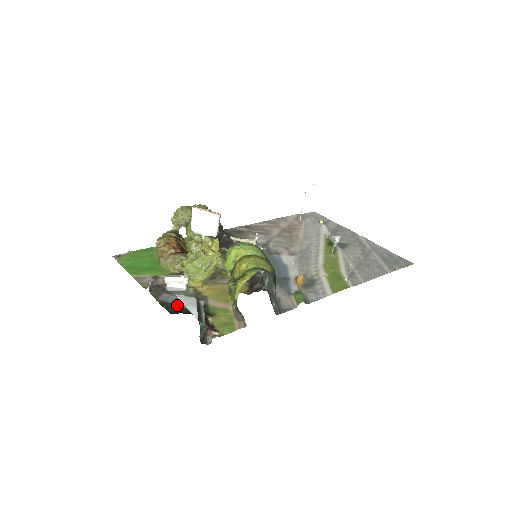
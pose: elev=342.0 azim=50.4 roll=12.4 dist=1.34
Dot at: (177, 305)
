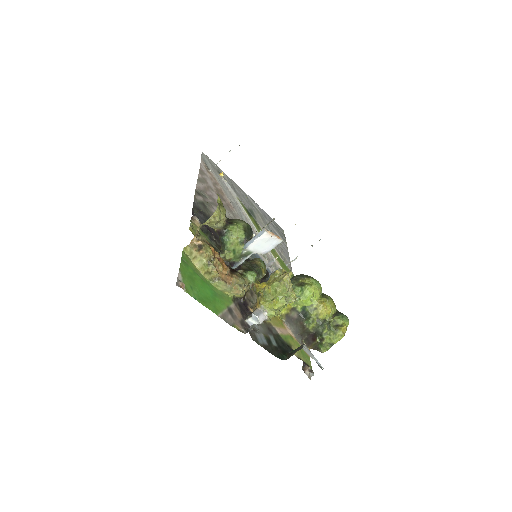
Dot at: (271, 345)
